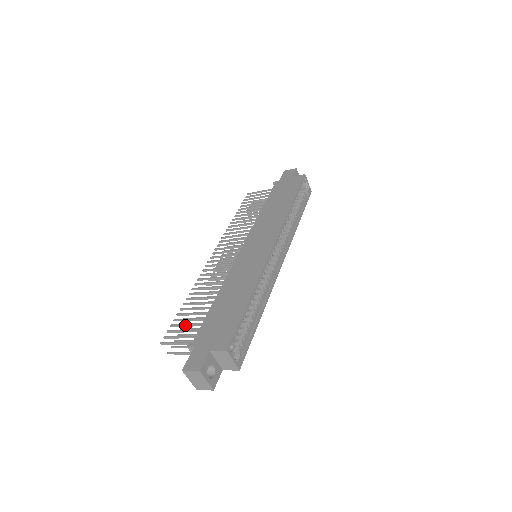
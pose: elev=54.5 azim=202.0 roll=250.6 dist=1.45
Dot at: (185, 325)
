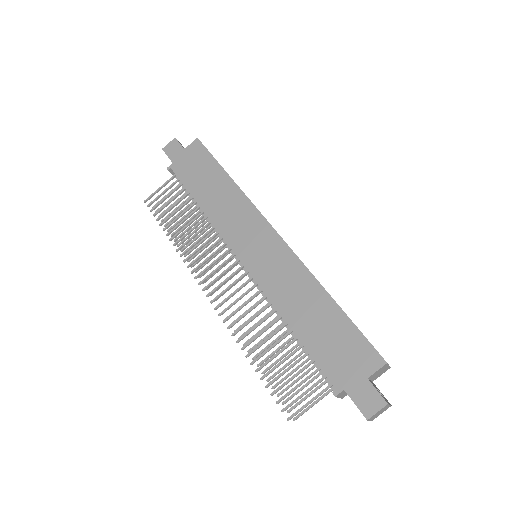
Dot at: (290, 380)
